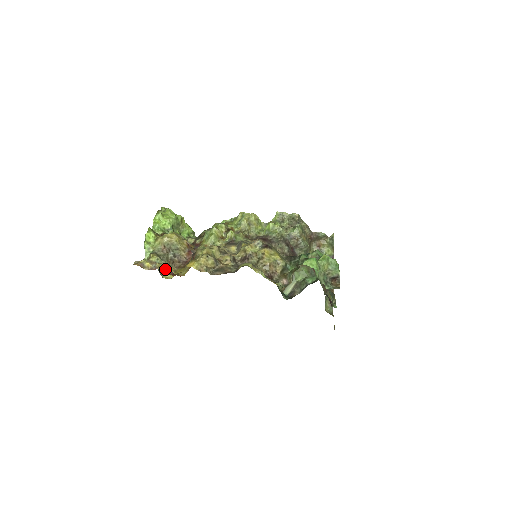
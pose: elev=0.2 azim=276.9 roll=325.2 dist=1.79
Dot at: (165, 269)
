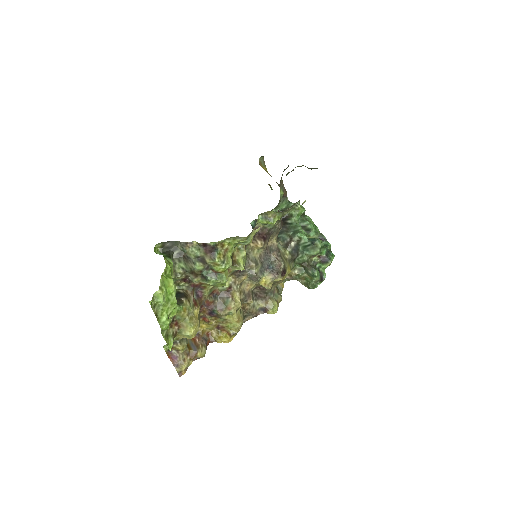
Dot at: occluded
